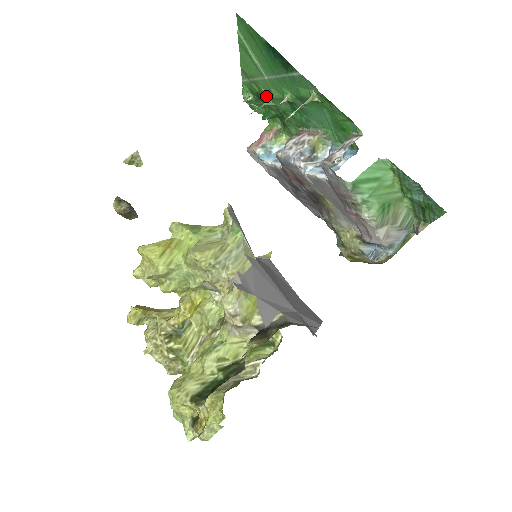
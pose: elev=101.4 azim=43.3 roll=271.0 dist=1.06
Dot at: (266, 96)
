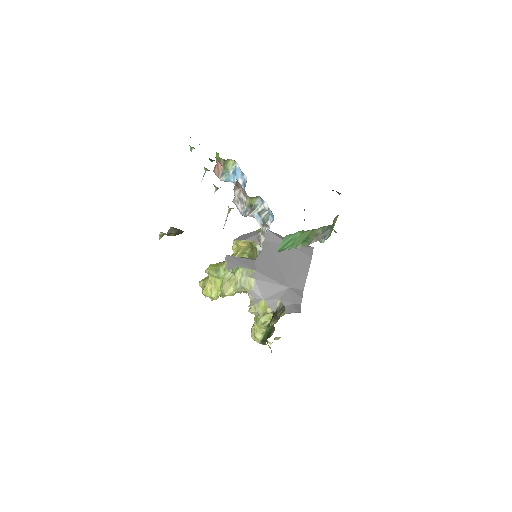
Dot at: occluded
